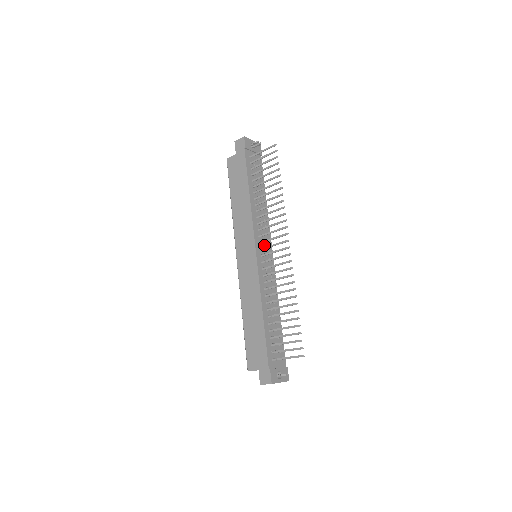
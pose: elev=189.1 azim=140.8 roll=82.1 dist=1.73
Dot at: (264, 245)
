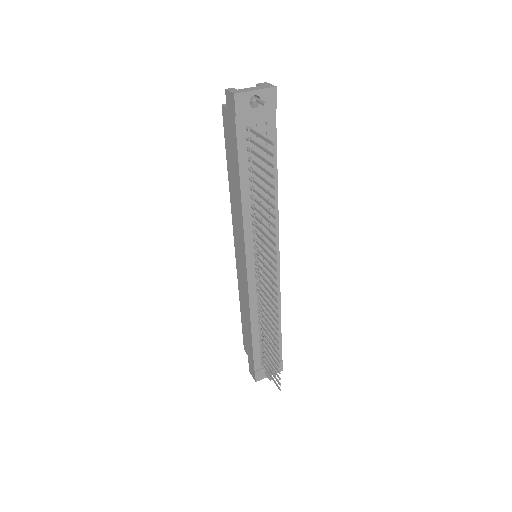
Dot at: (264, 252)
